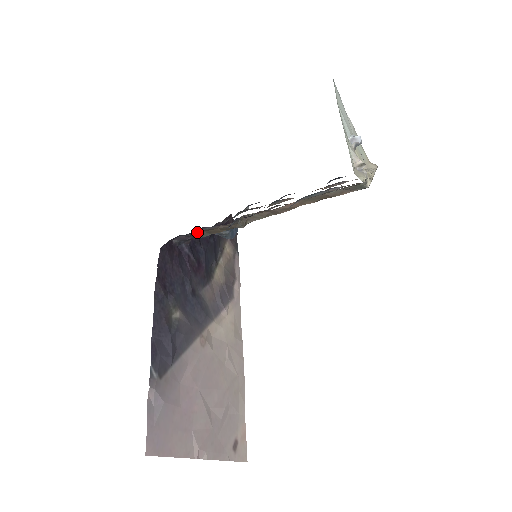
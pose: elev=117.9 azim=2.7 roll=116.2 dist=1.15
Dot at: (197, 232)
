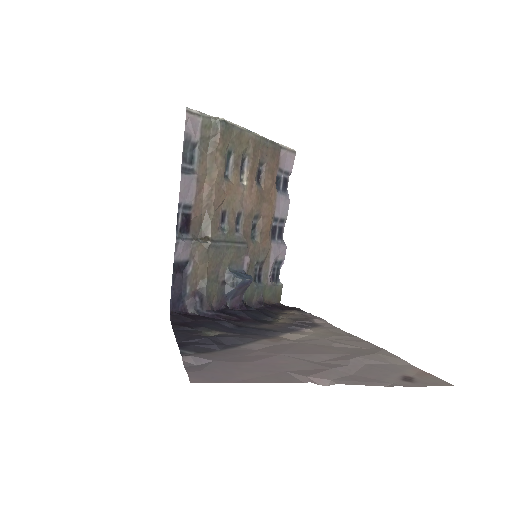
Dot at: (196, 288)
